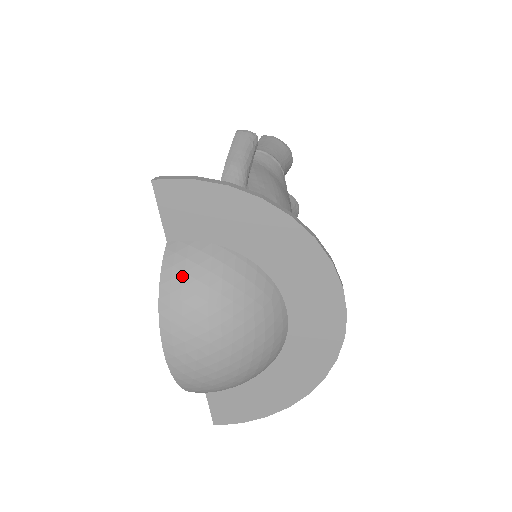
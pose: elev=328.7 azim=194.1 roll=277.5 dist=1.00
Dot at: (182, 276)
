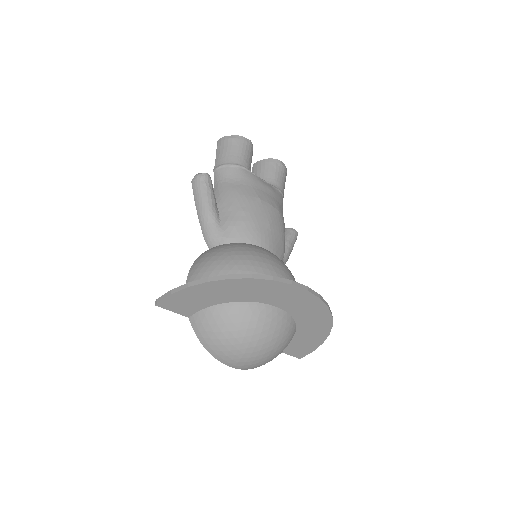
Dot at: (206, 333)
